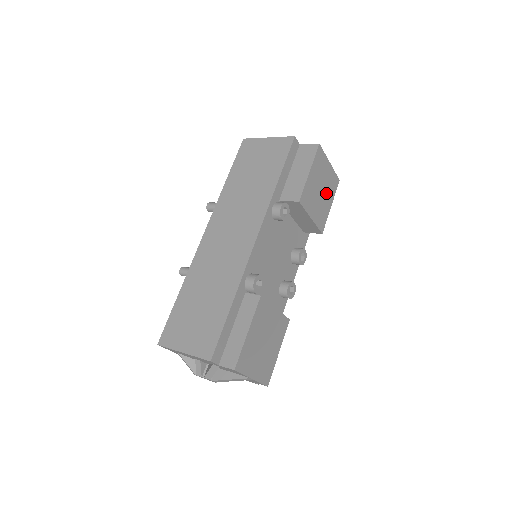
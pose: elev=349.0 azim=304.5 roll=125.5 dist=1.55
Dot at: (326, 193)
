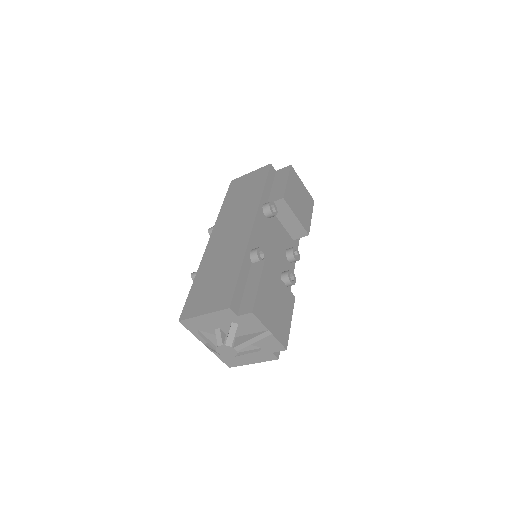
Dot at: (305, 204)
